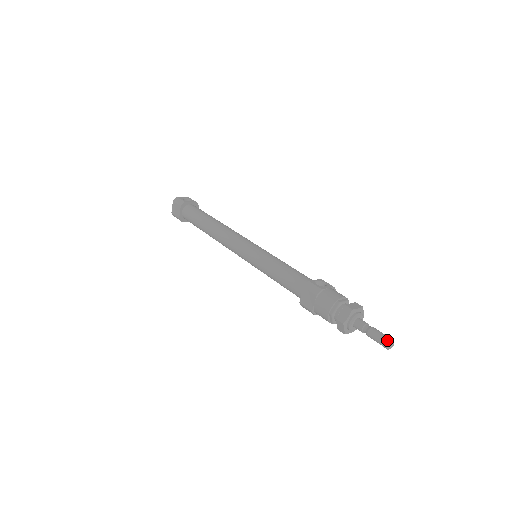
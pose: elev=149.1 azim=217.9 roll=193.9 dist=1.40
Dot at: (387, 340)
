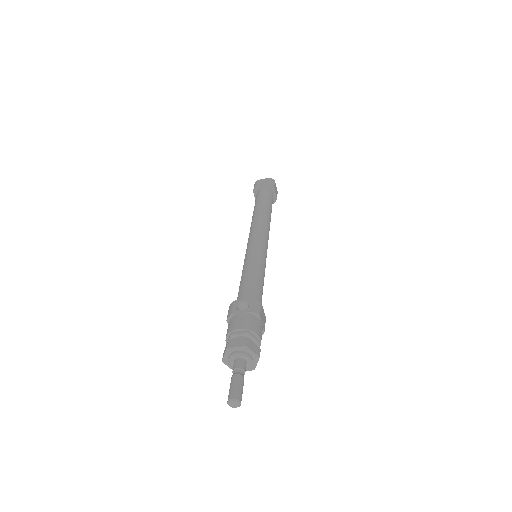
Dot at: (229, 396)
